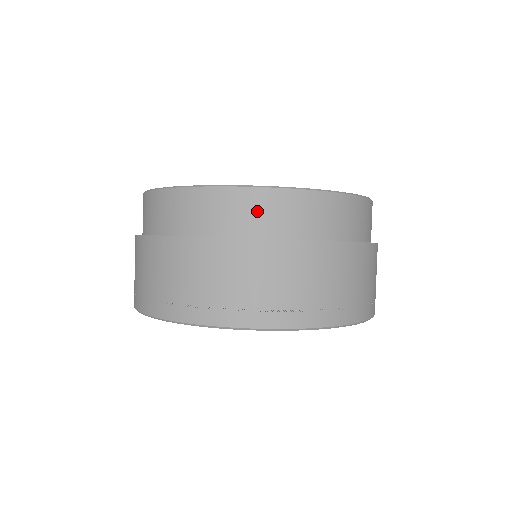
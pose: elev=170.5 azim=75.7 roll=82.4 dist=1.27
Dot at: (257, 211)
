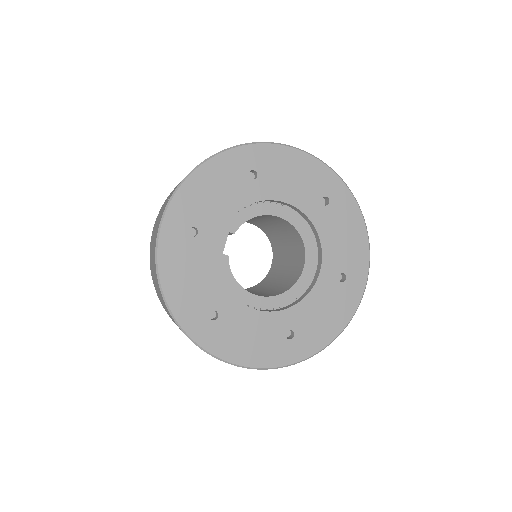
Dot at: occluded
